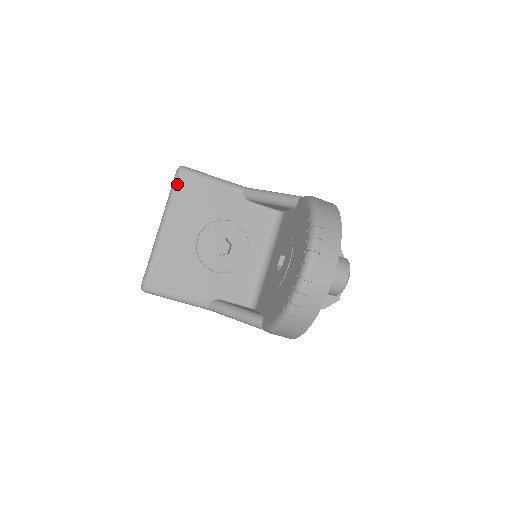
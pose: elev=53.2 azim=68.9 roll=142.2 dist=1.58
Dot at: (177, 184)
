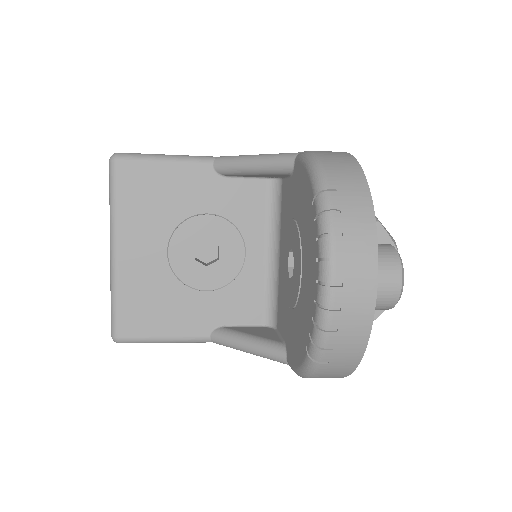
Dot at: (114, 183)
